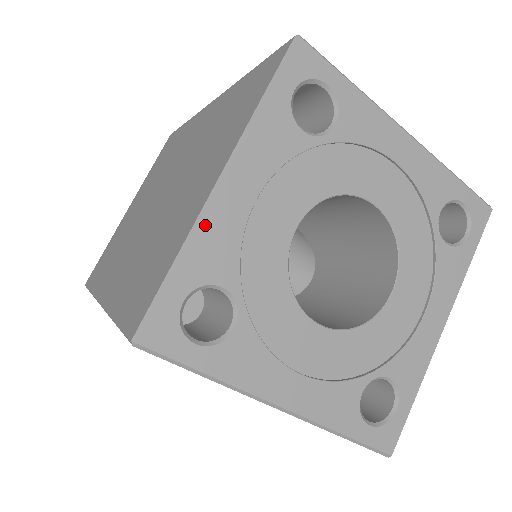
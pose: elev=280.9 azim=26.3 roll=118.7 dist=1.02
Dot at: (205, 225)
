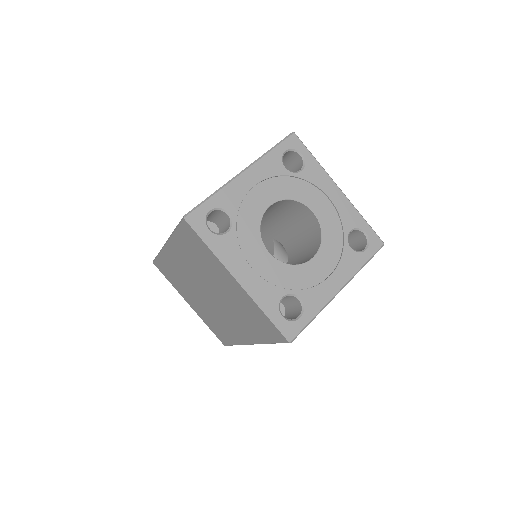
Dot at: (230, 185)
